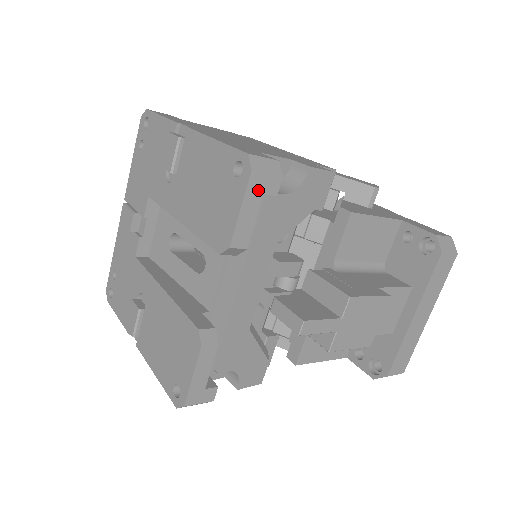
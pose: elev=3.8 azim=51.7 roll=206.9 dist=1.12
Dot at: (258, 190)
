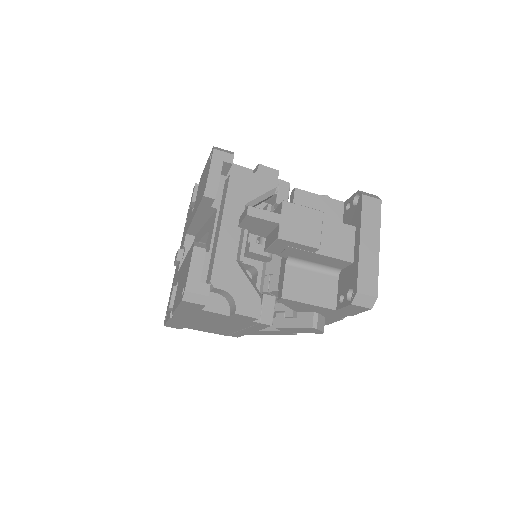
Dot at: (219, 159)
